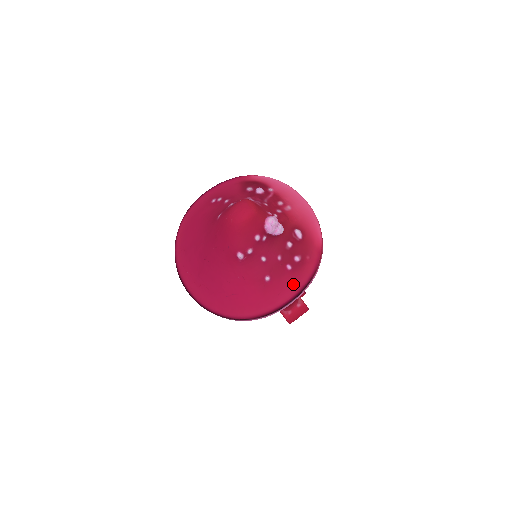
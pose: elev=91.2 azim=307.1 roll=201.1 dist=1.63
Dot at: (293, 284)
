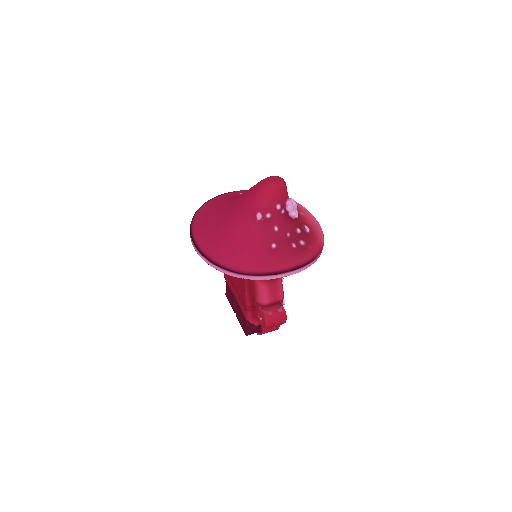
Dot at: (294, 259)
